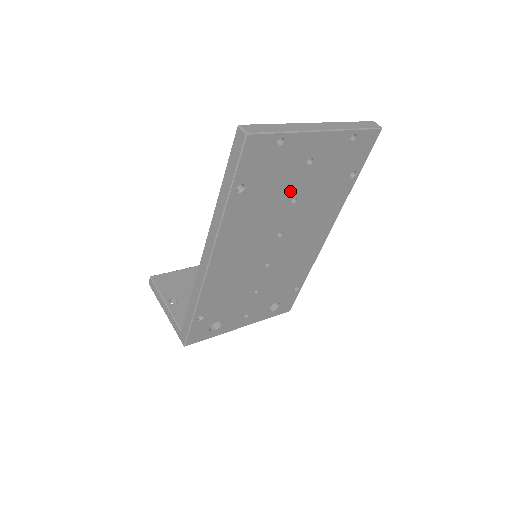
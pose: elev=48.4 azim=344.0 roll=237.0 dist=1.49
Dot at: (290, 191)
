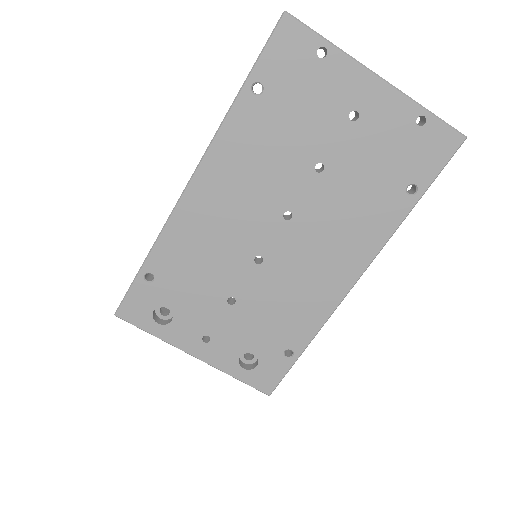
Dot at: (318, 146)
